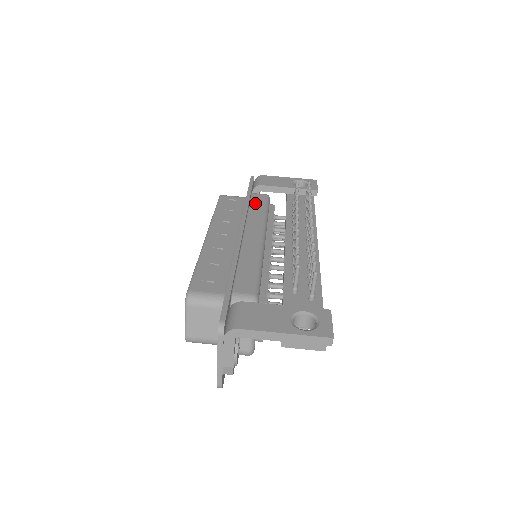
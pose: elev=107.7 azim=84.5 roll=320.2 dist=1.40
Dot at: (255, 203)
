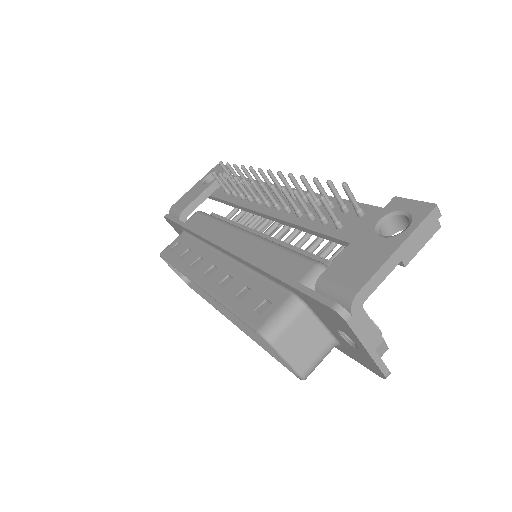
Dot at: (198, 224)
